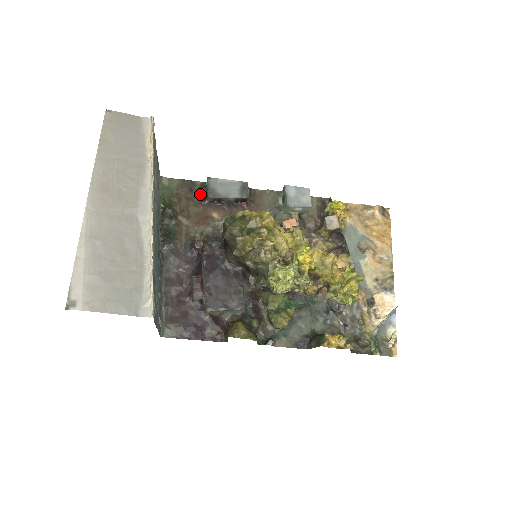
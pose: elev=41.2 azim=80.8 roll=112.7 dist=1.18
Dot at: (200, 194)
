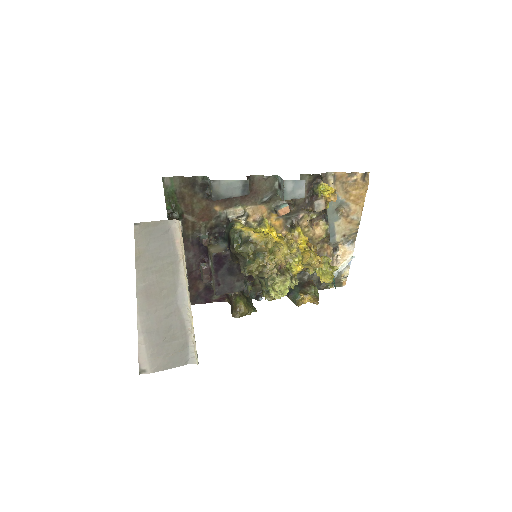
Dot at: (202, 189)
